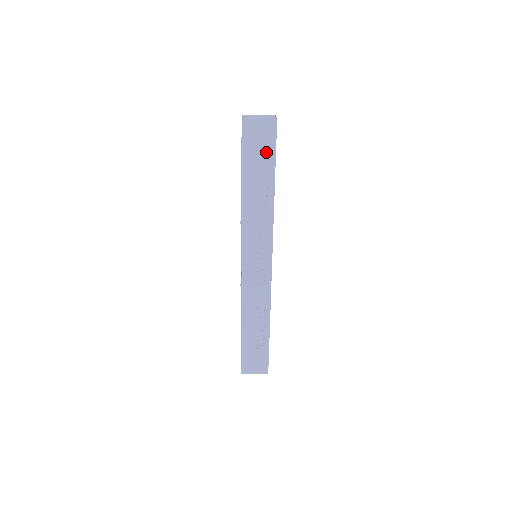
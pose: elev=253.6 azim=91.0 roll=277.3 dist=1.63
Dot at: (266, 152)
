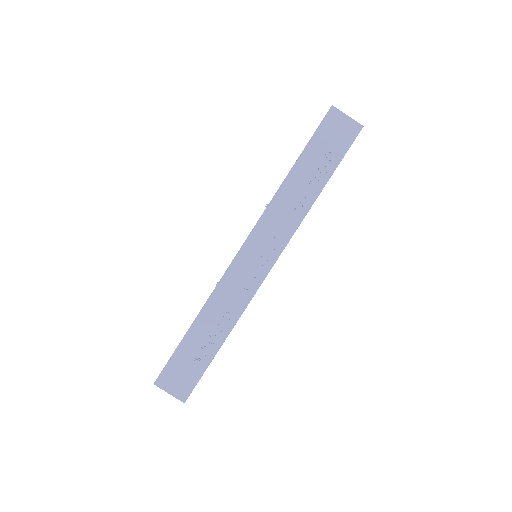
Dot at: (335, 150)
